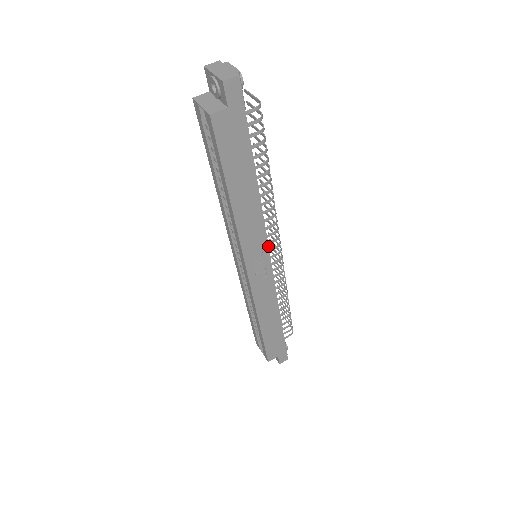
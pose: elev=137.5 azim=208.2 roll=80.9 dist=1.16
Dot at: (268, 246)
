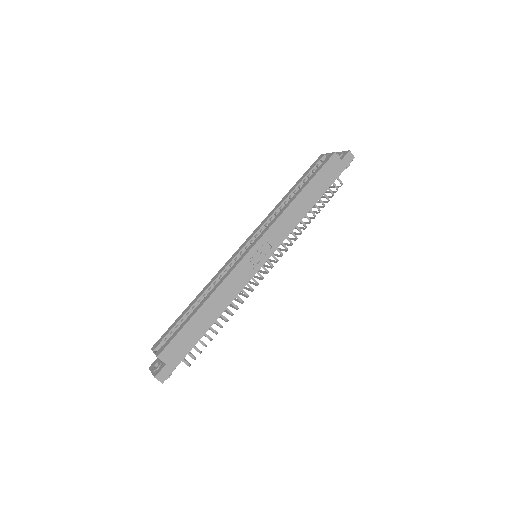
Dot at: occluded
